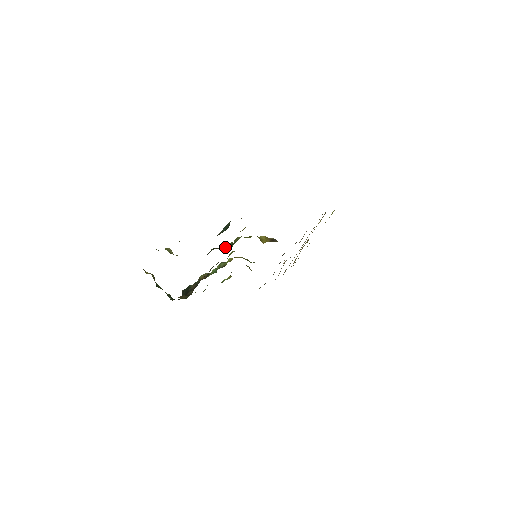
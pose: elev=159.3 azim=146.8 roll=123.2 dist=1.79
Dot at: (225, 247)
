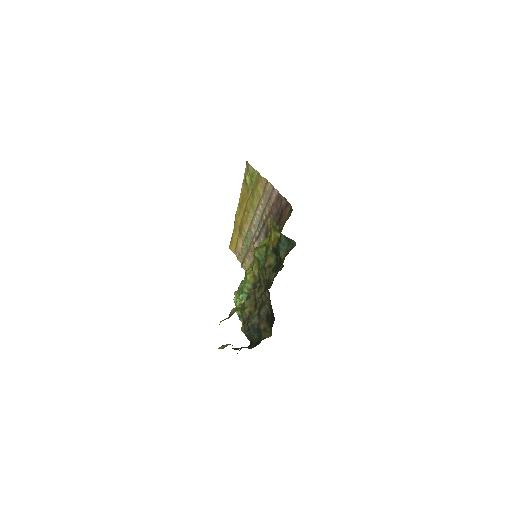
Dot at: (272, 264)
